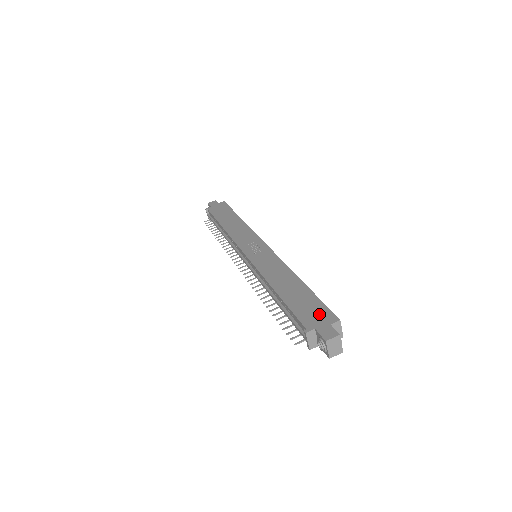
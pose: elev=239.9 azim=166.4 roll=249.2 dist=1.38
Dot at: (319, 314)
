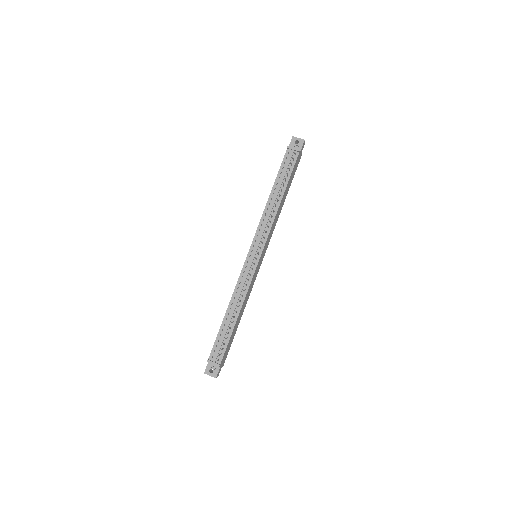
Dot at: occluded
